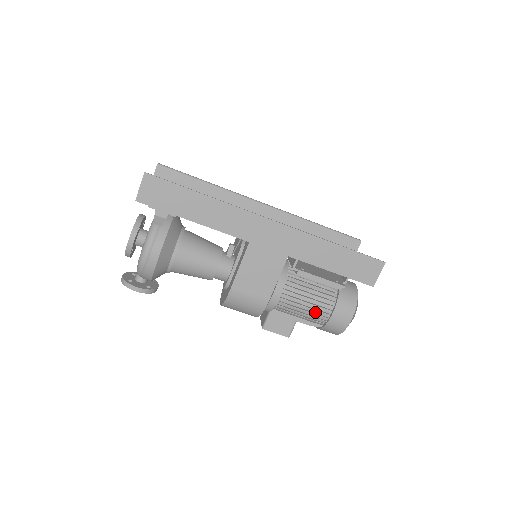
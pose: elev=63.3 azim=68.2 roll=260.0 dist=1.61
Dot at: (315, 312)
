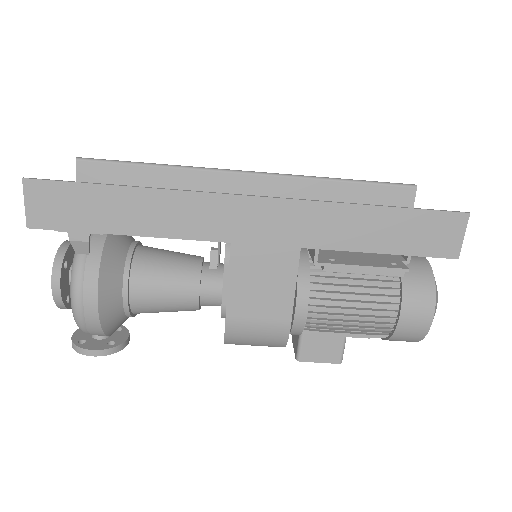
Dot at: (370, 320)
